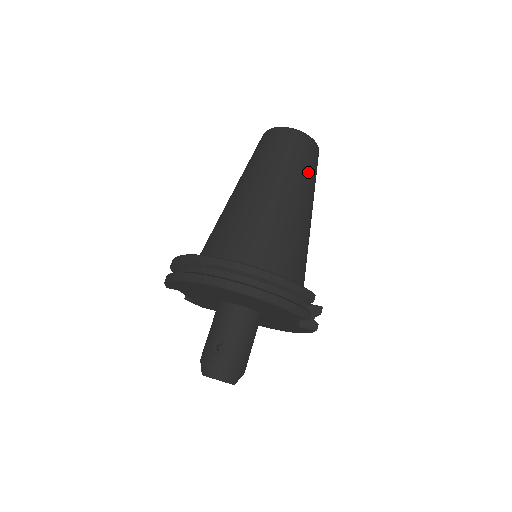
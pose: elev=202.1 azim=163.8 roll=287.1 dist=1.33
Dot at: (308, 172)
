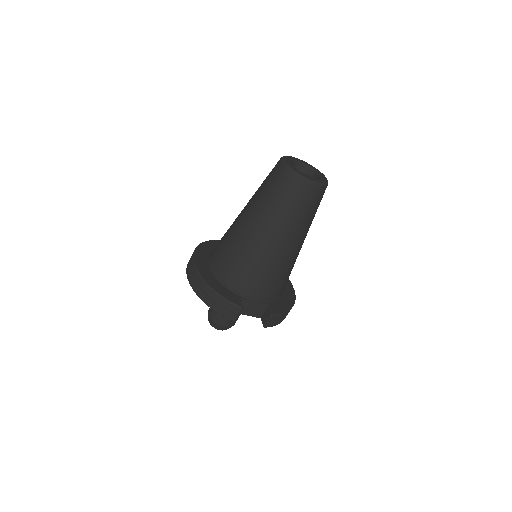
Dot at: (284, 208)
